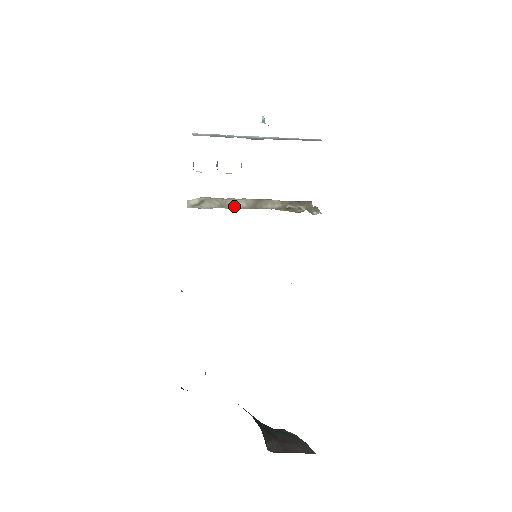
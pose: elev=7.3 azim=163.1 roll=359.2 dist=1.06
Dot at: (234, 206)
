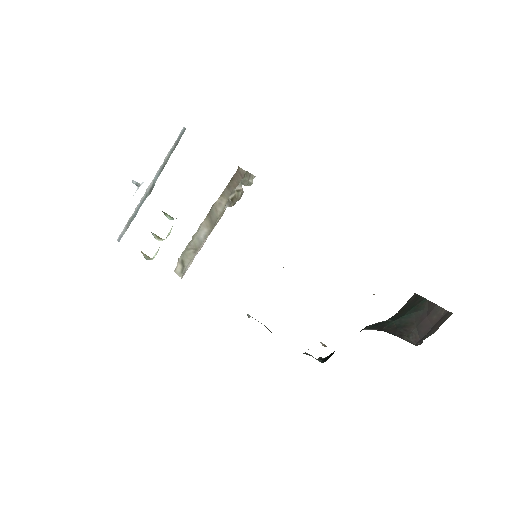
Dot at: (202, 240)
